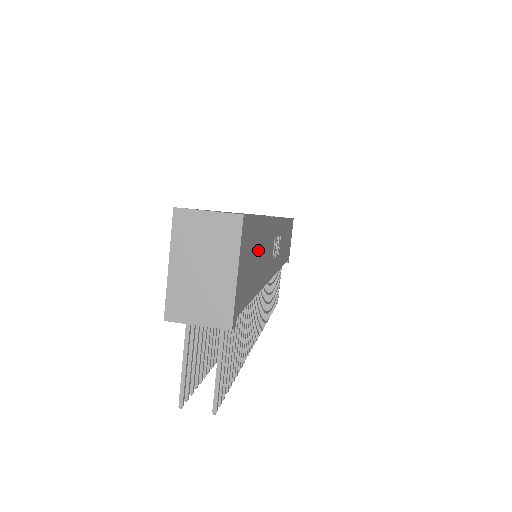
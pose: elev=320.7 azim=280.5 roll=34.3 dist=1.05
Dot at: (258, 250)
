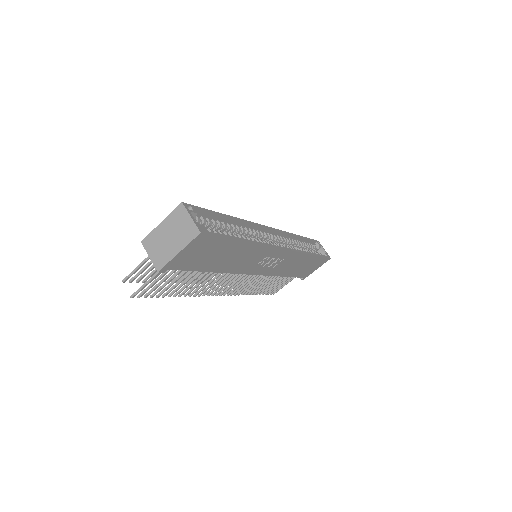
Dot at: (223, 253)
